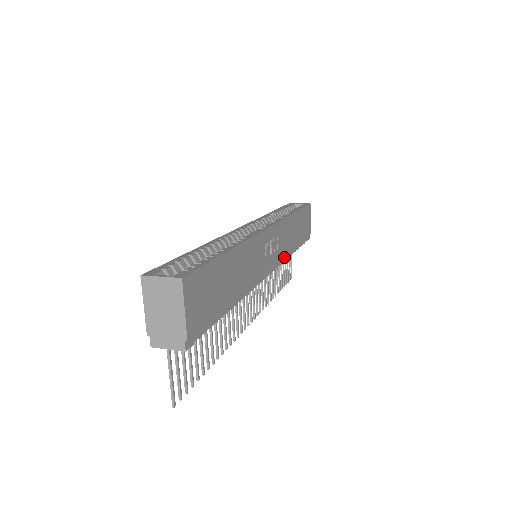
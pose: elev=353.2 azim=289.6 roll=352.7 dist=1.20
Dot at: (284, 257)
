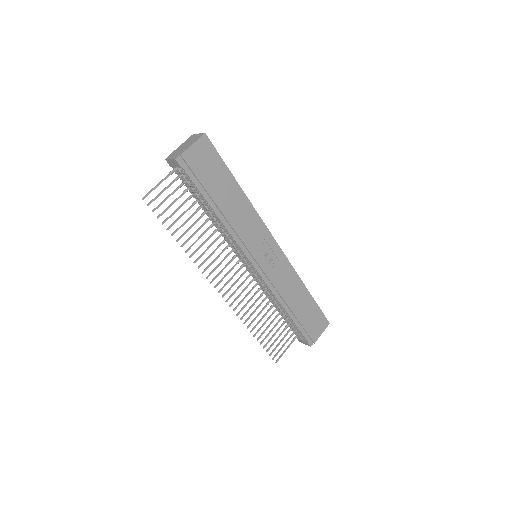
Dot at: (274, 291)
